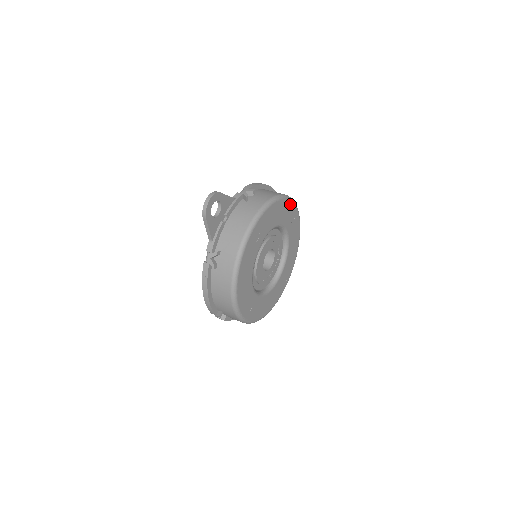
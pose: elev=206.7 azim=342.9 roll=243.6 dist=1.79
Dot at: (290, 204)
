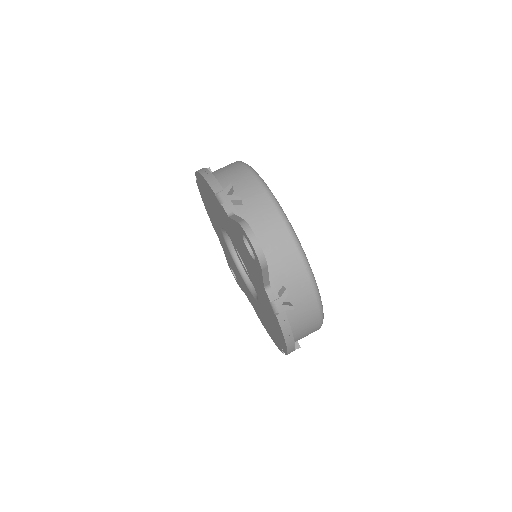
Dot at: occluded
